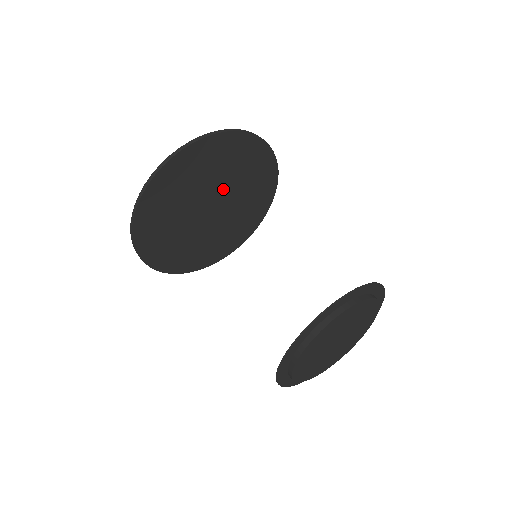
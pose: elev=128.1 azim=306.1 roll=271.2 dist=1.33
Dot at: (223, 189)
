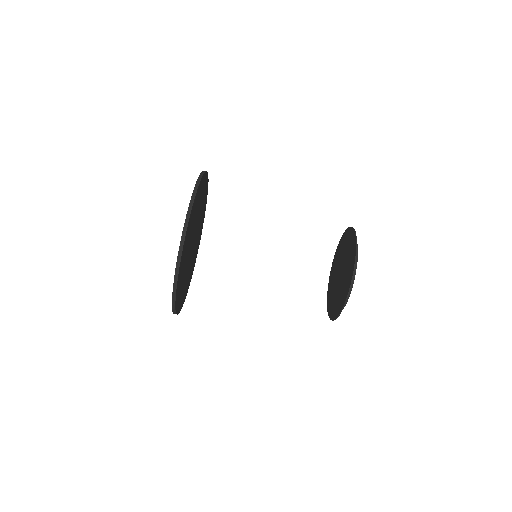
Dot at: (197, 227)
